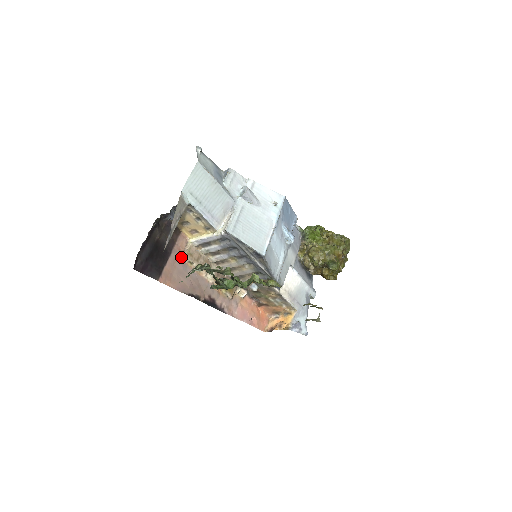
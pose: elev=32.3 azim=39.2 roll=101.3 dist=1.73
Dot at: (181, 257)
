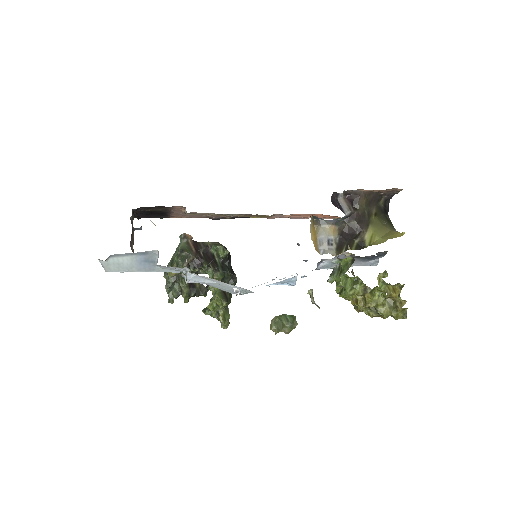
Dot at: (184, 212)
